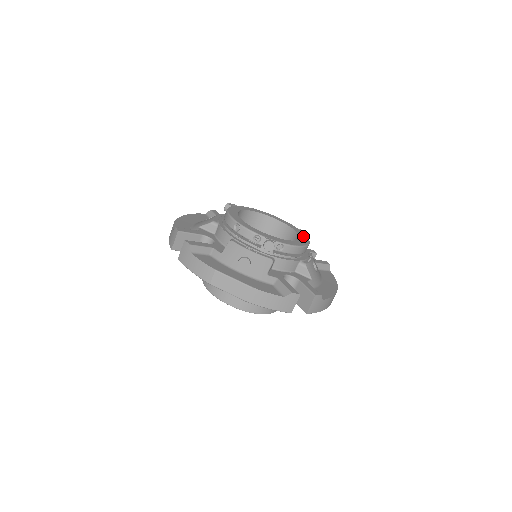
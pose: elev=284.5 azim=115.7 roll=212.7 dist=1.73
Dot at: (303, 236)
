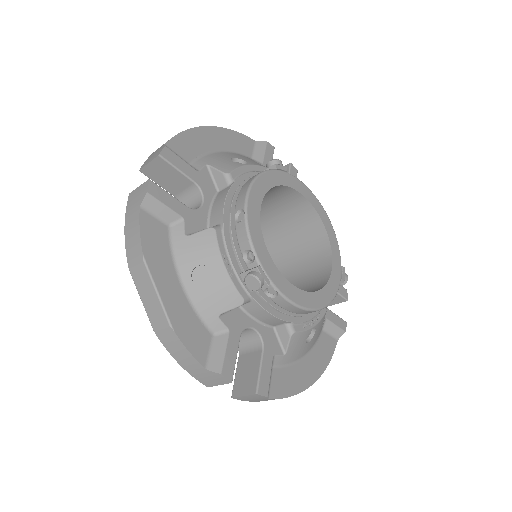
Dot at: (332, 285)
